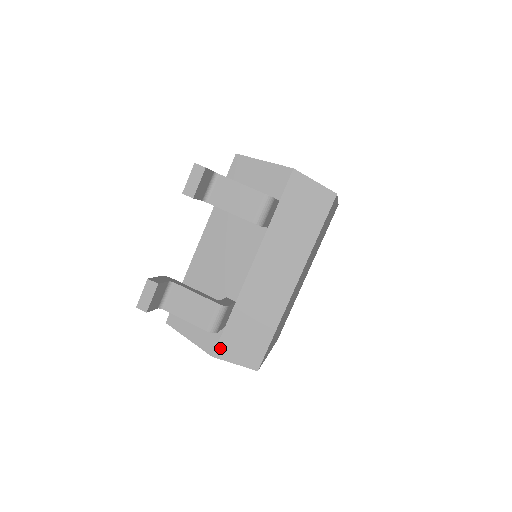
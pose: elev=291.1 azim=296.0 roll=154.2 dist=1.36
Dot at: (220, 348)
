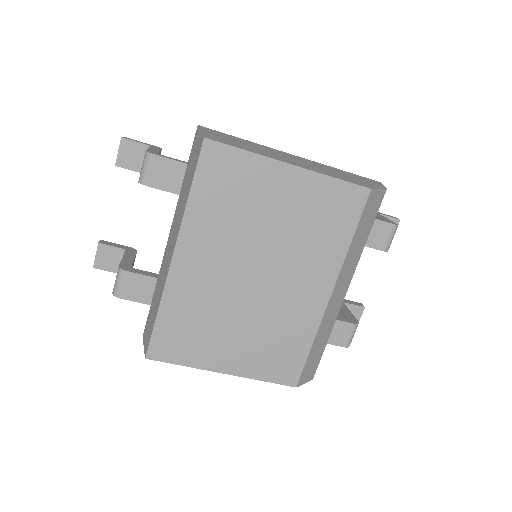
Dot at: (145, 328)
